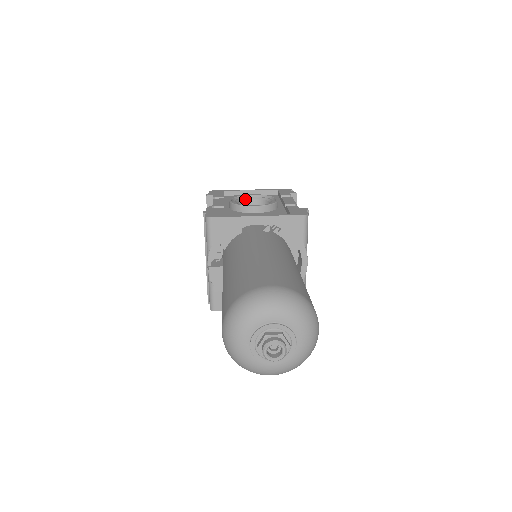
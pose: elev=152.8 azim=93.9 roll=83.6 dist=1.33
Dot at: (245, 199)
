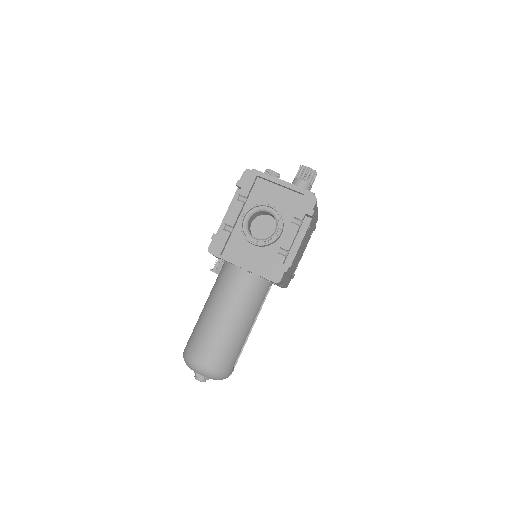
Dot at: (261, 210)
